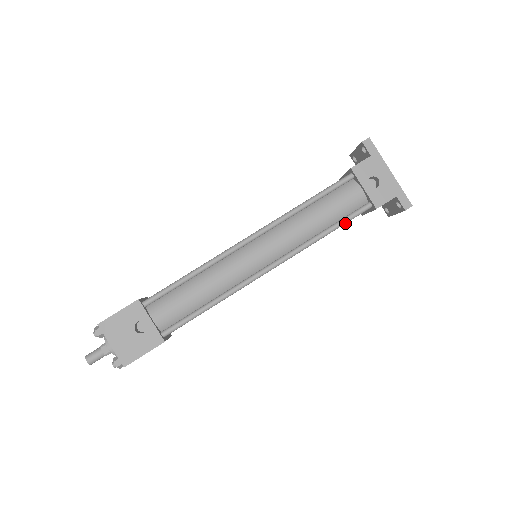
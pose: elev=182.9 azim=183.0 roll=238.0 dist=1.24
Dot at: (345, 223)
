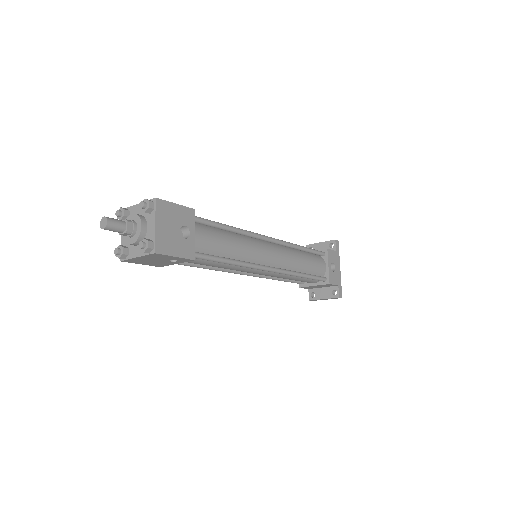
Dot at: (313, 279)
